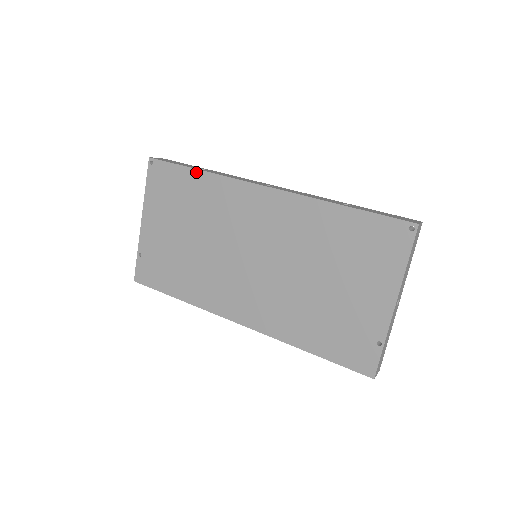
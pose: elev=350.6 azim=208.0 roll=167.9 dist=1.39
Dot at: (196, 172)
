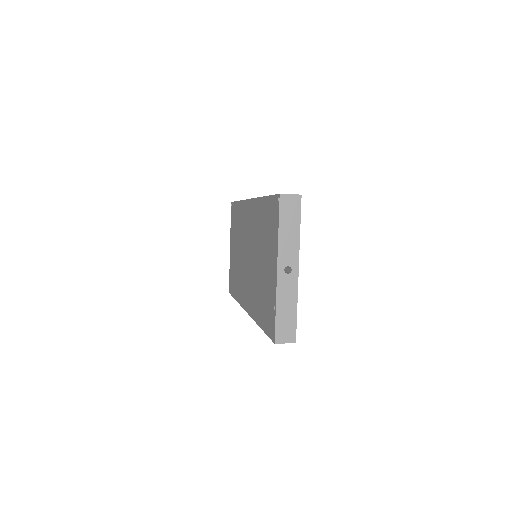
Dot at: (238, 203)
